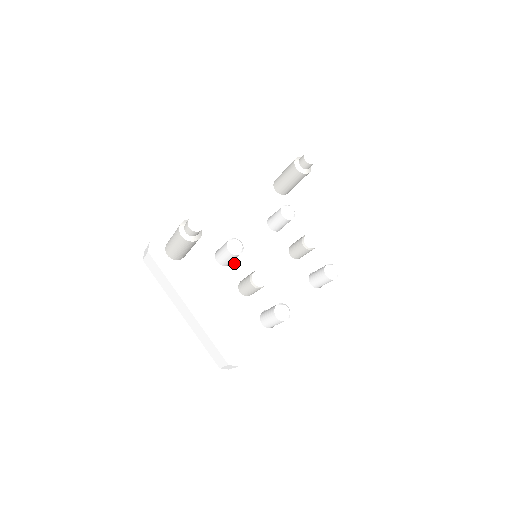
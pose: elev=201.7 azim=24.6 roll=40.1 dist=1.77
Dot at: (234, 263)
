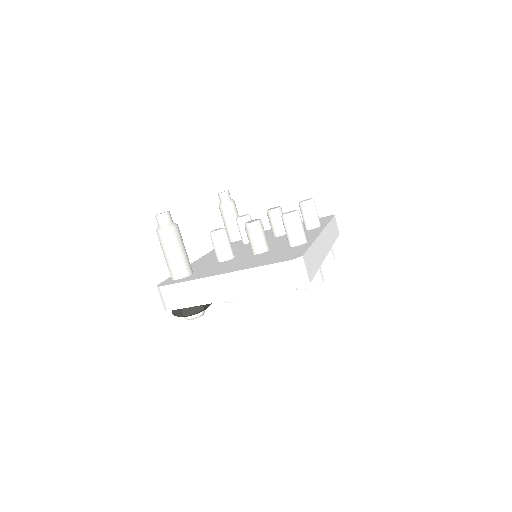
Dot at: (238, 256)
